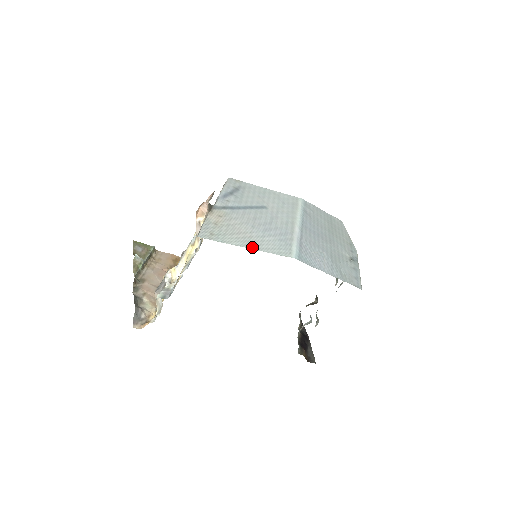
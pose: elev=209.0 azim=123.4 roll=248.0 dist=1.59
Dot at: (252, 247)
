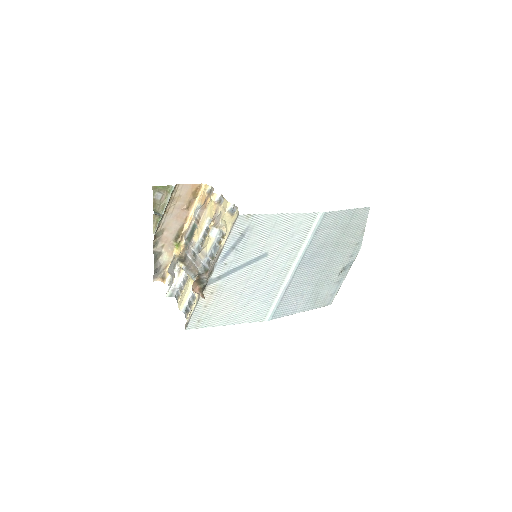
Dot at: (231, 323)
